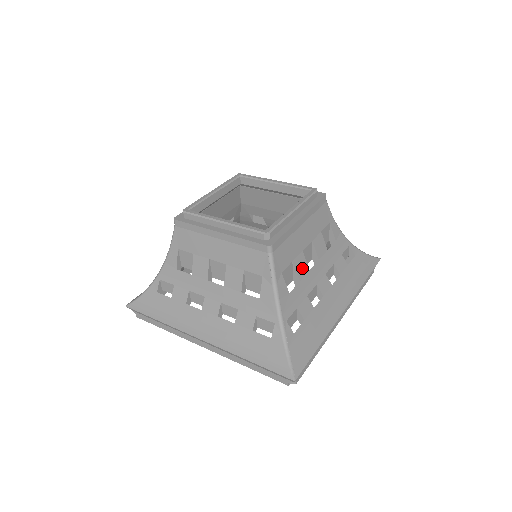
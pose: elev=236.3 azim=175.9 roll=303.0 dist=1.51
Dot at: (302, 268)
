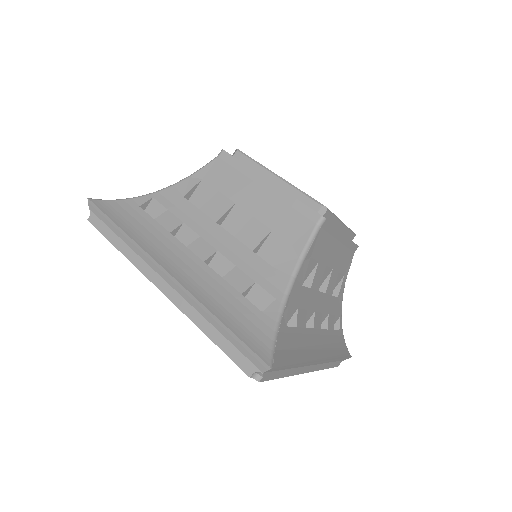
Dot at: (318, 280)
